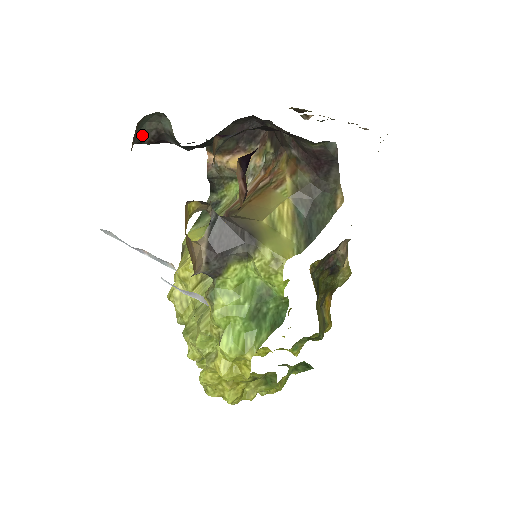
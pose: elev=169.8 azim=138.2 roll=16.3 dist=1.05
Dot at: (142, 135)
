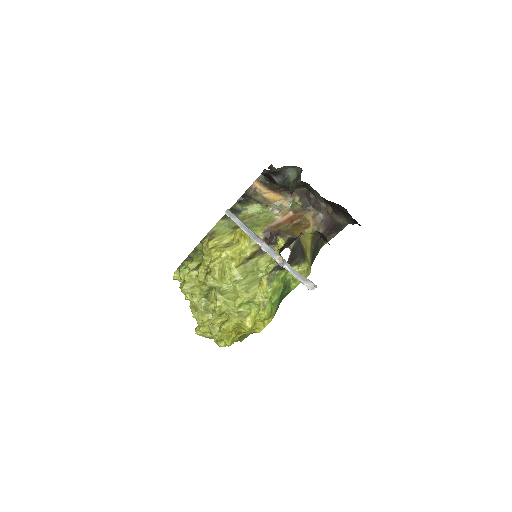
Dot at: (275, 169)
